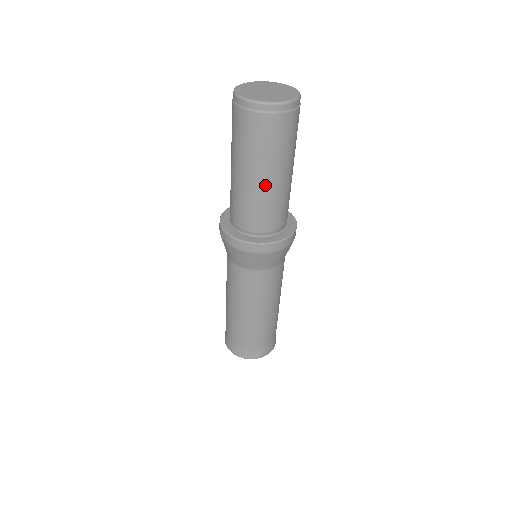
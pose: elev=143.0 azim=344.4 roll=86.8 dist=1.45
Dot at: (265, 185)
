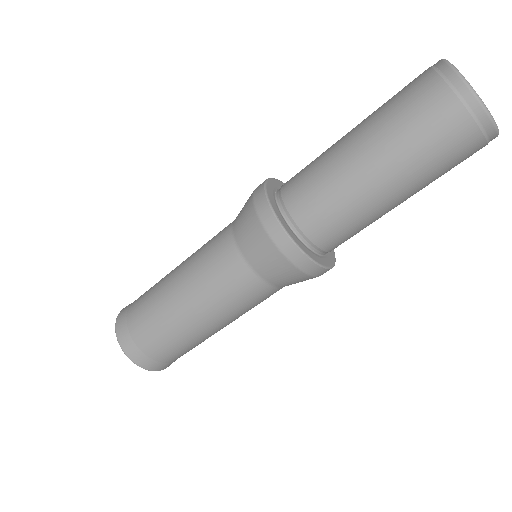
Dot at: occluded
